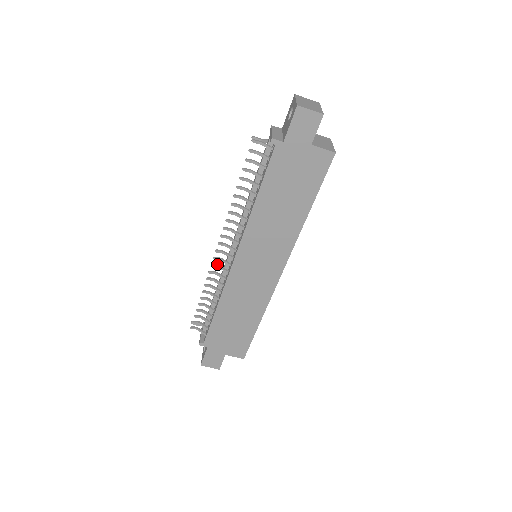
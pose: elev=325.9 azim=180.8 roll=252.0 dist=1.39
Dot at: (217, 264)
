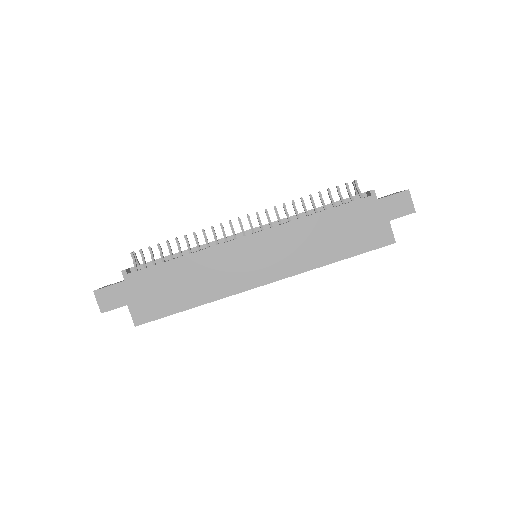
Dot at: occluded
